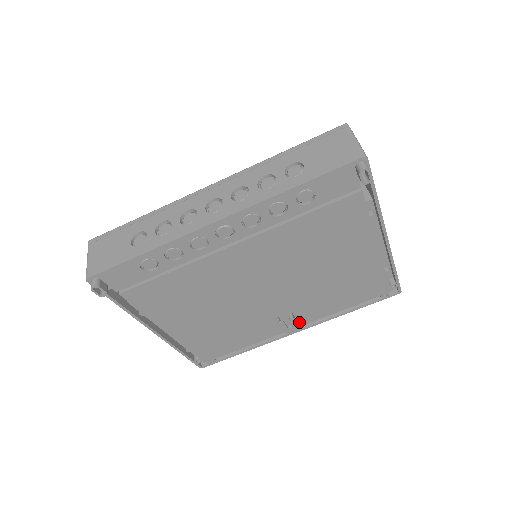
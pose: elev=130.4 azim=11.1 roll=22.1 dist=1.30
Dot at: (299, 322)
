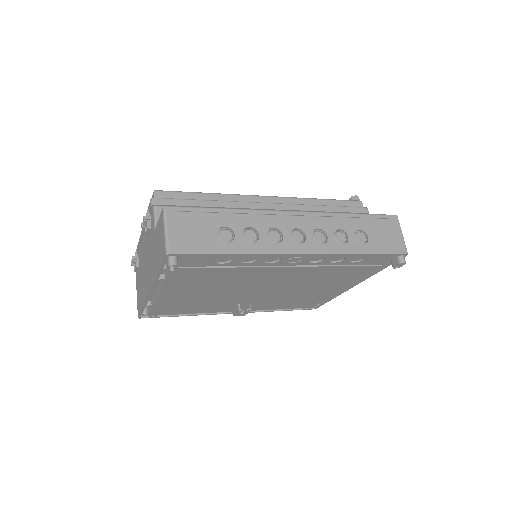
Dot at: (244, 309)
